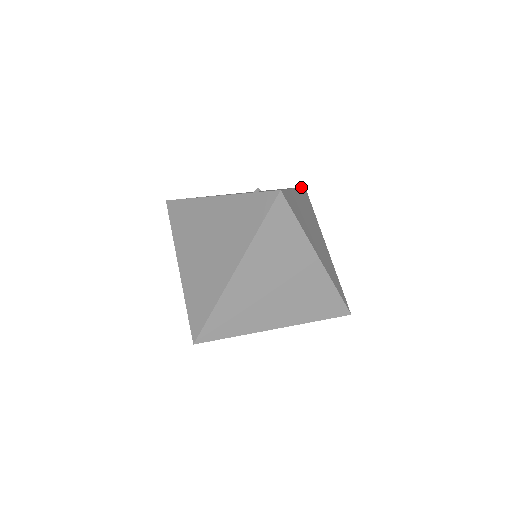
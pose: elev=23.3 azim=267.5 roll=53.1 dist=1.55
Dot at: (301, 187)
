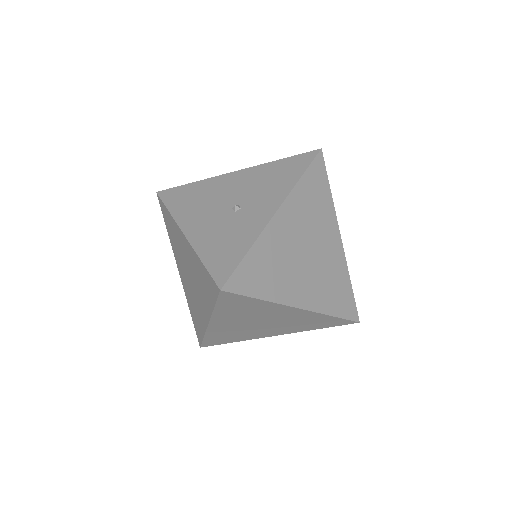
Dot at: (304, 172)
